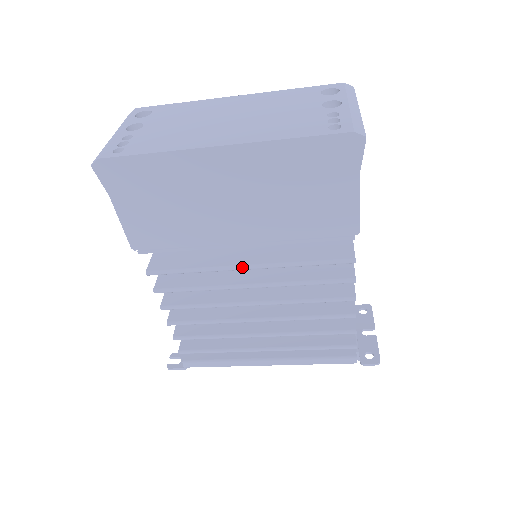
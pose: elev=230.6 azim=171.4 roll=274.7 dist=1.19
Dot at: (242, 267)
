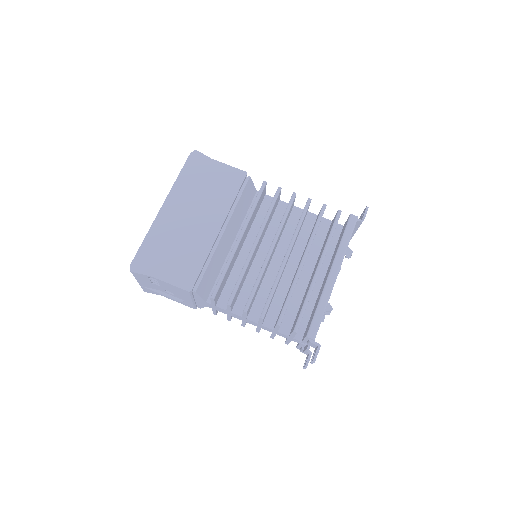
Dot at: (238, 239)
